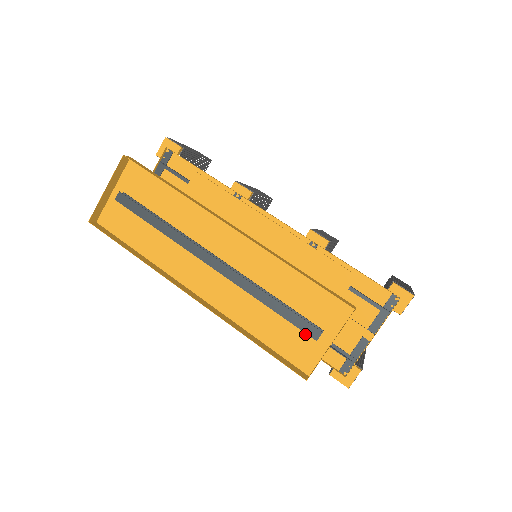
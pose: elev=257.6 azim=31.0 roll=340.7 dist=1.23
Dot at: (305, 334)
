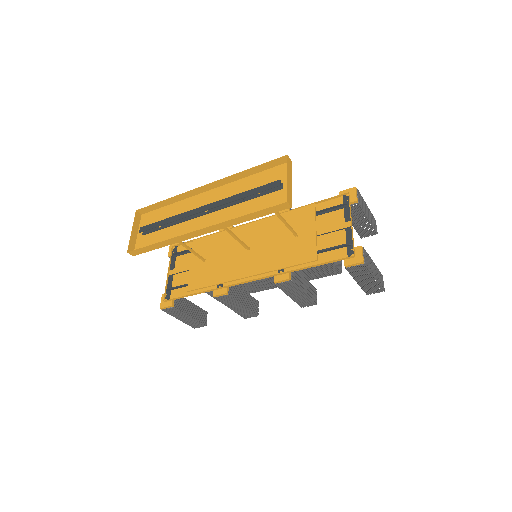
Dot at: (275, 193)
